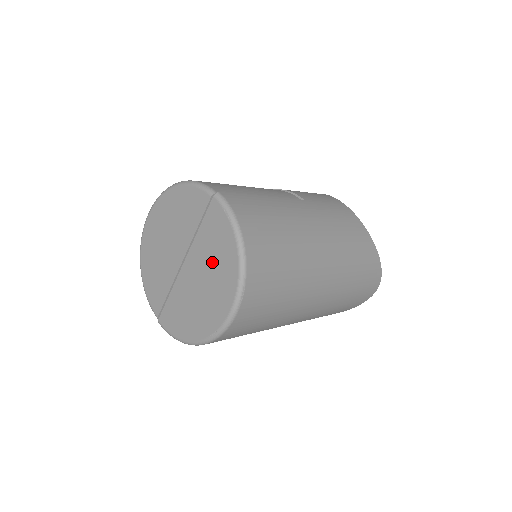
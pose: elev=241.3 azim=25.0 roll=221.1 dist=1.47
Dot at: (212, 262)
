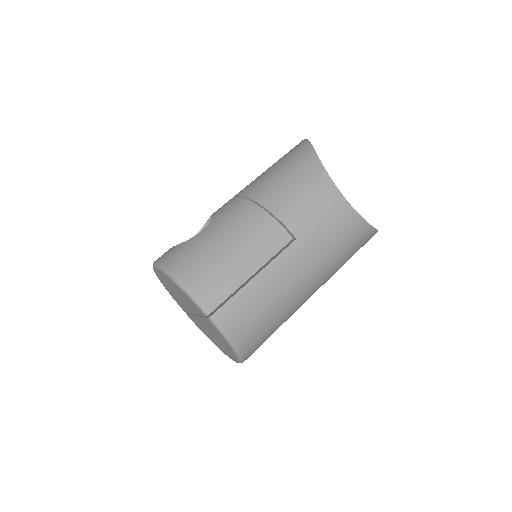
Dot at: (217, 337)
